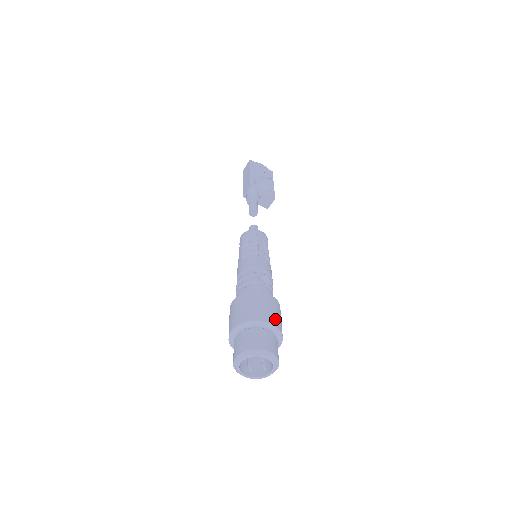
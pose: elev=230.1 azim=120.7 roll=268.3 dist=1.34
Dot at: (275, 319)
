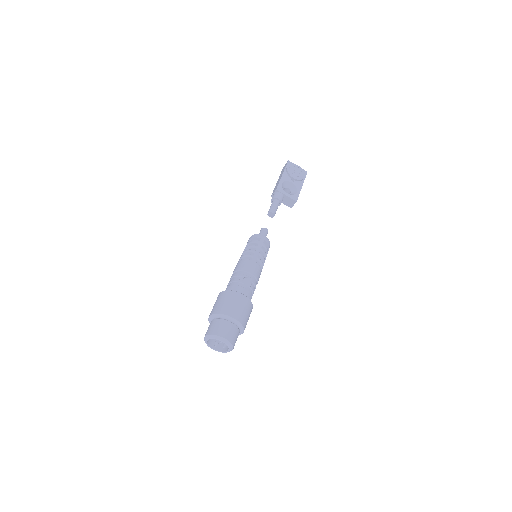
Dot at: (239, 315)
